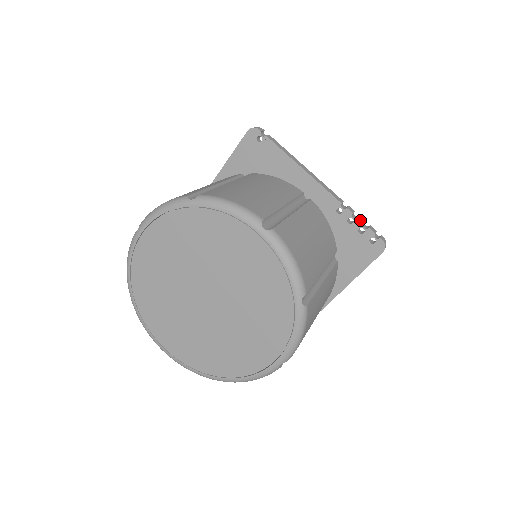
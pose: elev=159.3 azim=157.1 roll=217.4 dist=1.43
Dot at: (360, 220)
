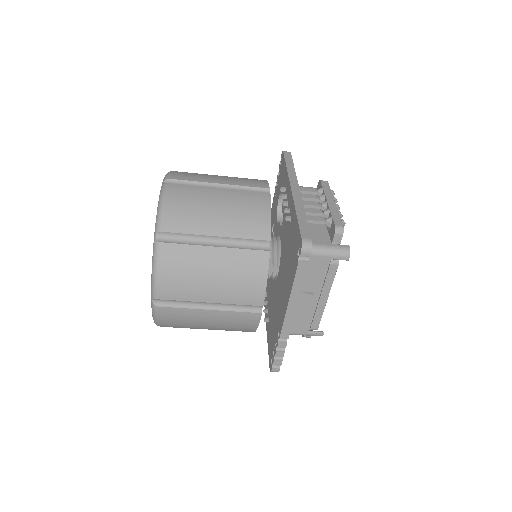
Dot at: (277, 177)
